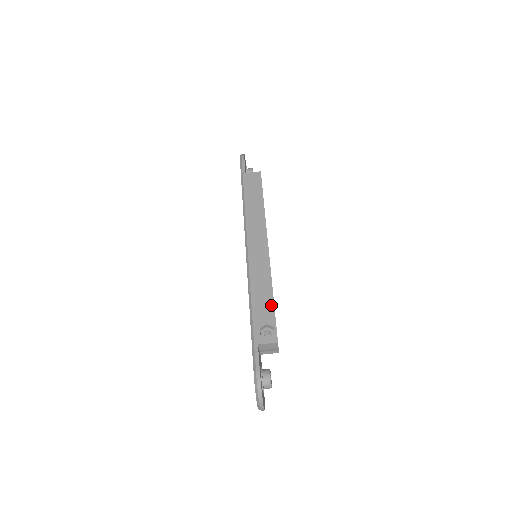
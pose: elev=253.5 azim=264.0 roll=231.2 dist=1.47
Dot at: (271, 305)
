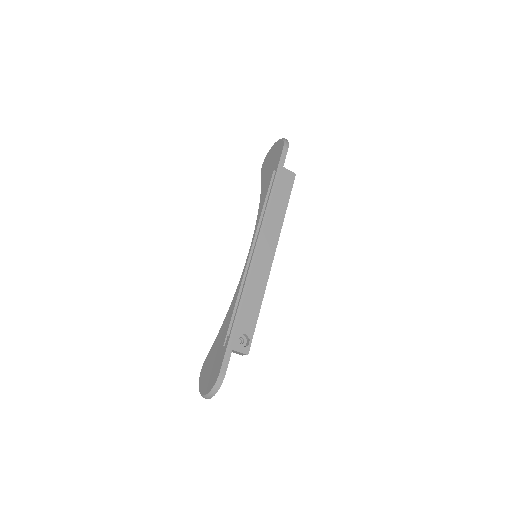
Dot at: (255, 318)
